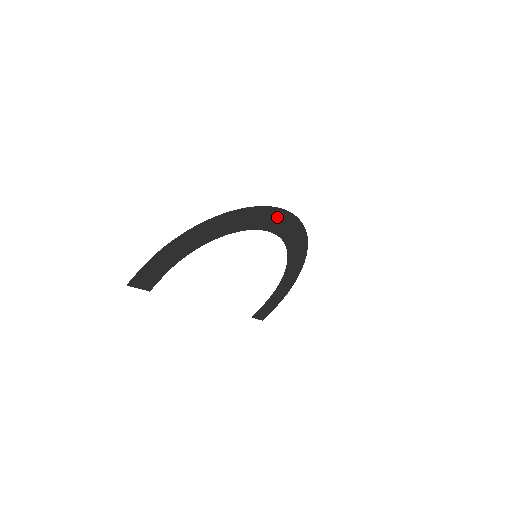
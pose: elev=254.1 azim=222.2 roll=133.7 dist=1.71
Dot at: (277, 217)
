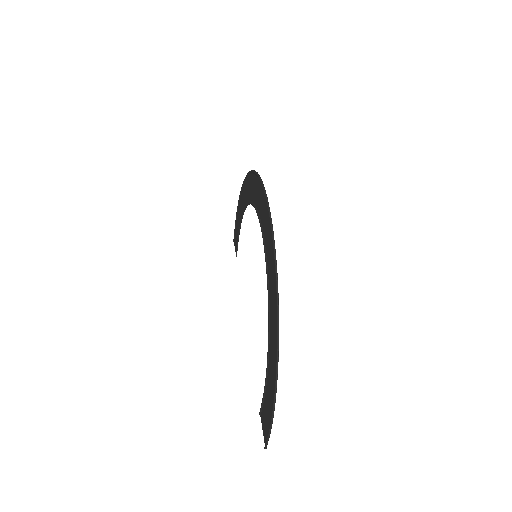
Dot at: (267, 222)
